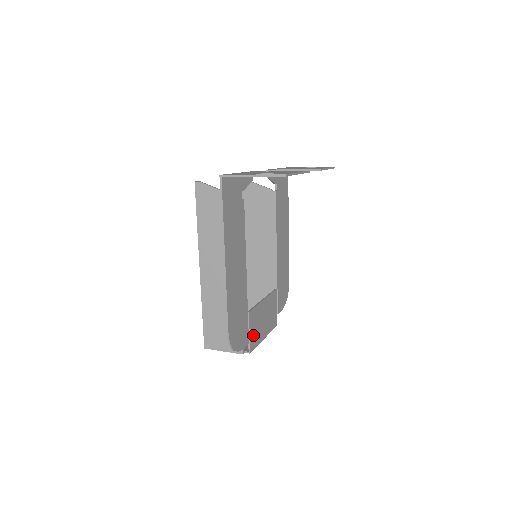
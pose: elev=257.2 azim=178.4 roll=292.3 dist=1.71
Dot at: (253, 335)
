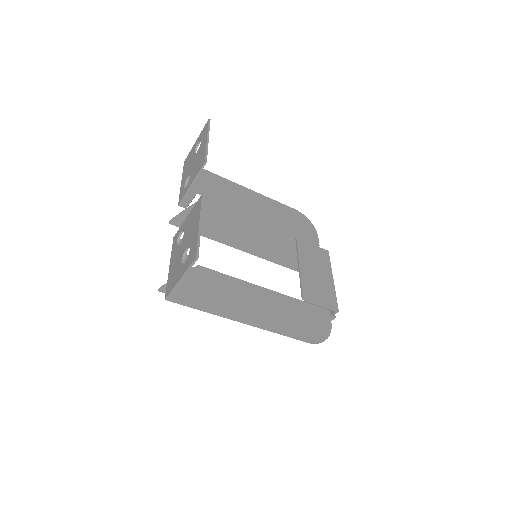
Dot at: (325, 299)
